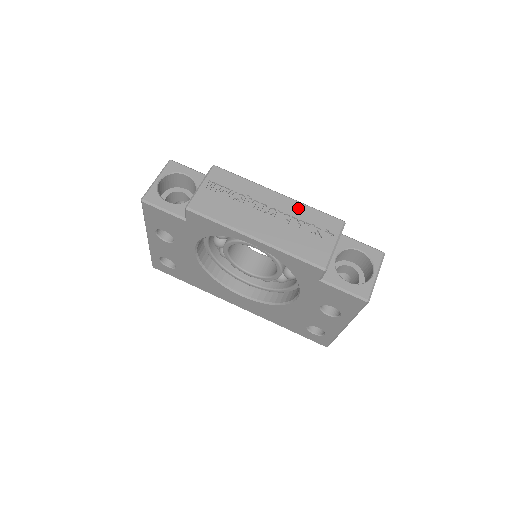
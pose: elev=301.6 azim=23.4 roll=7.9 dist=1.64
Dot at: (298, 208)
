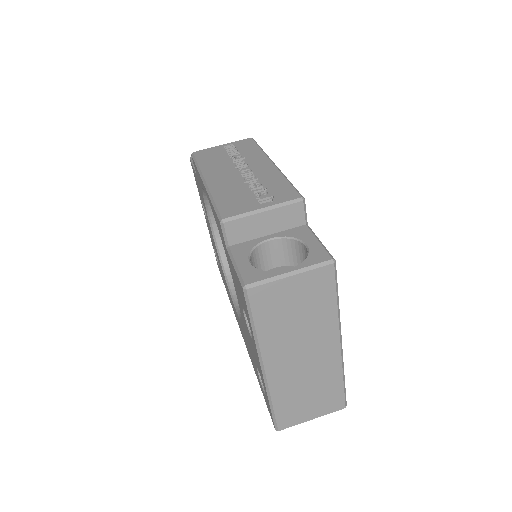
Dot at: (272, 175)
